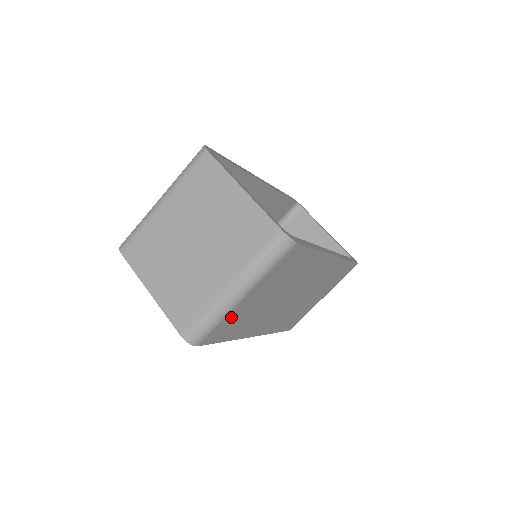
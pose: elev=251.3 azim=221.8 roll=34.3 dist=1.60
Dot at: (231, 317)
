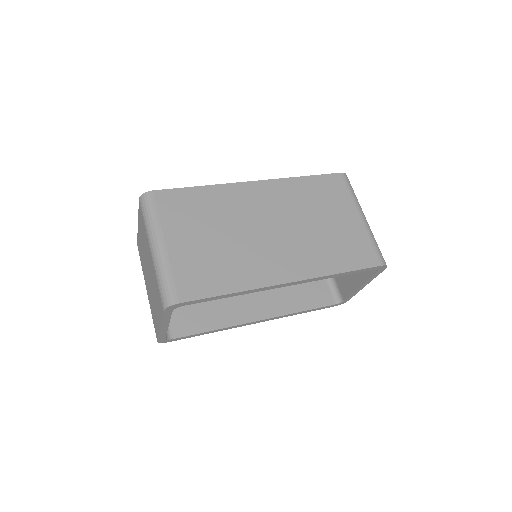
Dot at: (182, 266)
